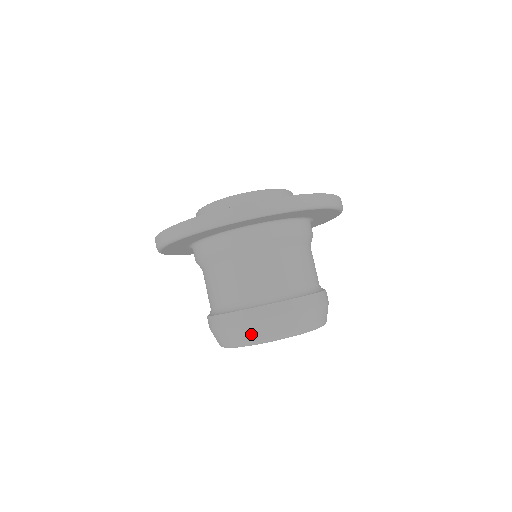
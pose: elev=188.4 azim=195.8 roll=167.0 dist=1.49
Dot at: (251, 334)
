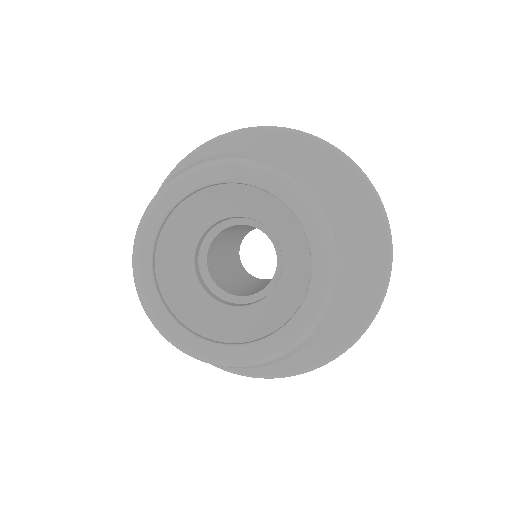
Dot at: (287, 169)
